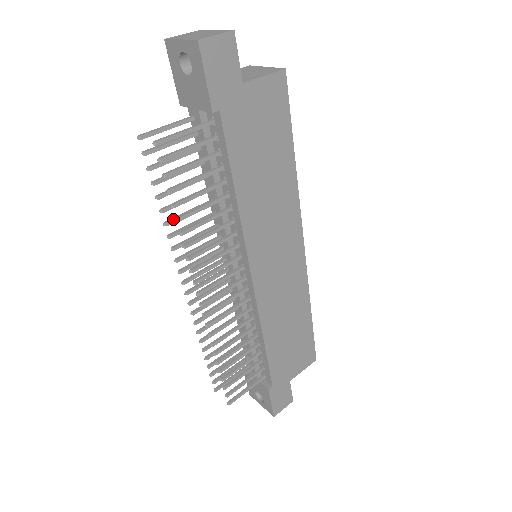
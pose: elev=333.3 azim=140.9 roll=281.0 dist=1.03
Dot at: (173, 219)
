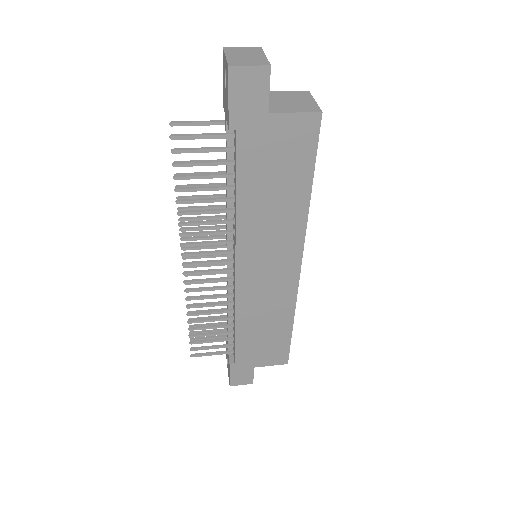
Dot at: (186, 197)
